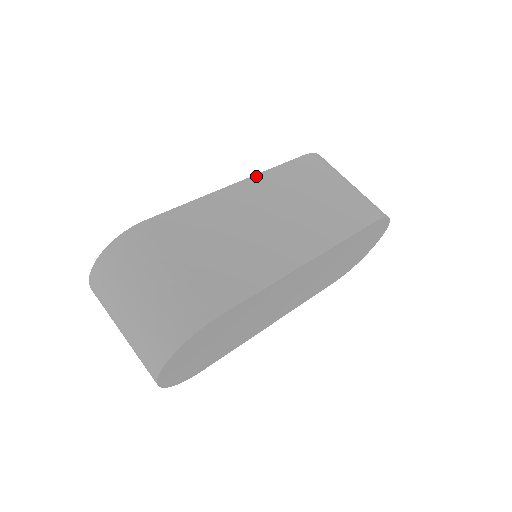
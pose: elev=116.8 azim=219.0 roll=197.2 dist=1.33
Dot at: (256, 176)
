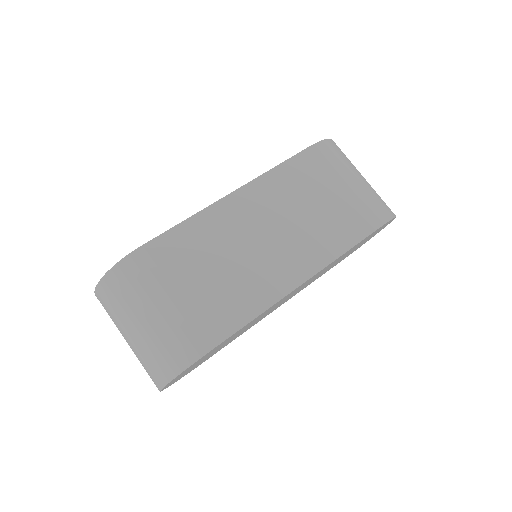
Dot at: (257, 180)
